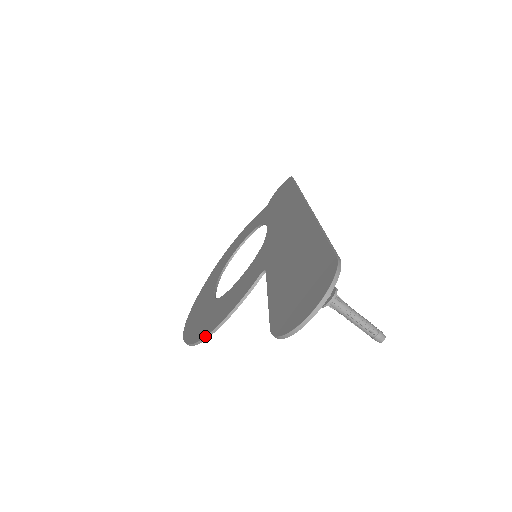
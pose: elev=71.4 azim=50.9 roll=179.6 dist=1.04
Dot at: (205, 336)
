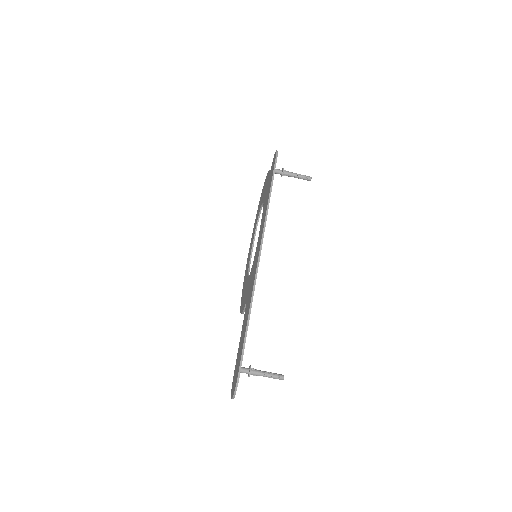
Dot at: (240, 312)
